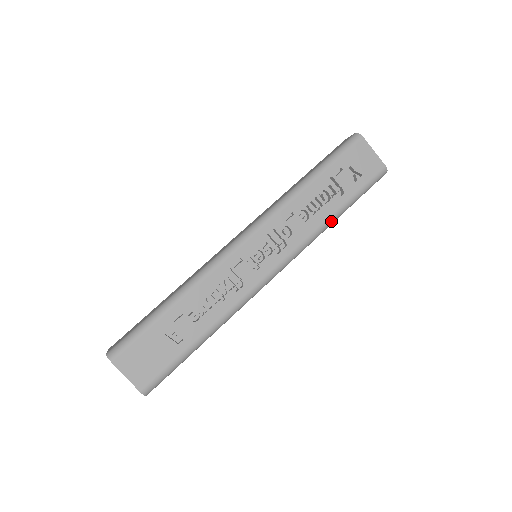
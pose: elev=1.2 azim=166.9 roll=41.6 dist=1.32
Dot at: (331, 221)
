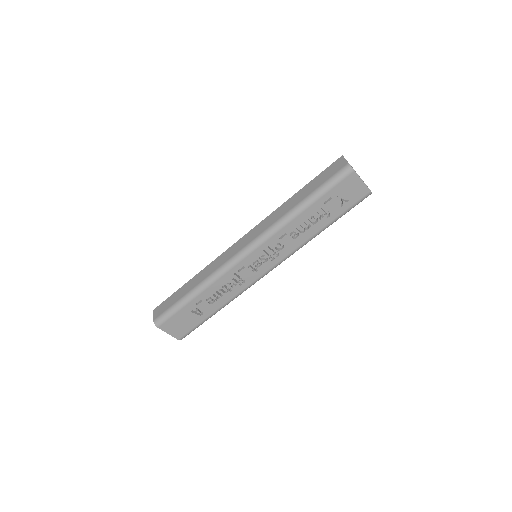
Dot at: occluded
